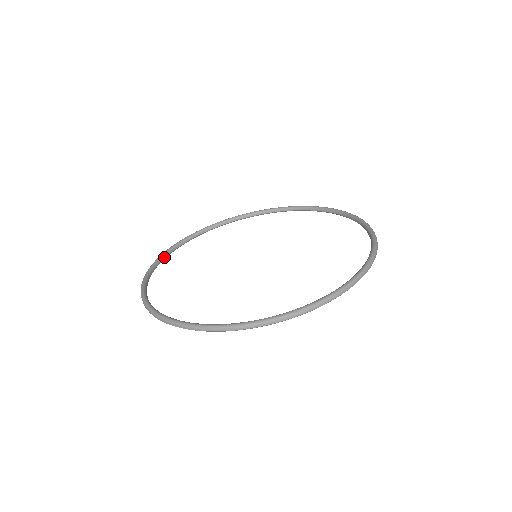
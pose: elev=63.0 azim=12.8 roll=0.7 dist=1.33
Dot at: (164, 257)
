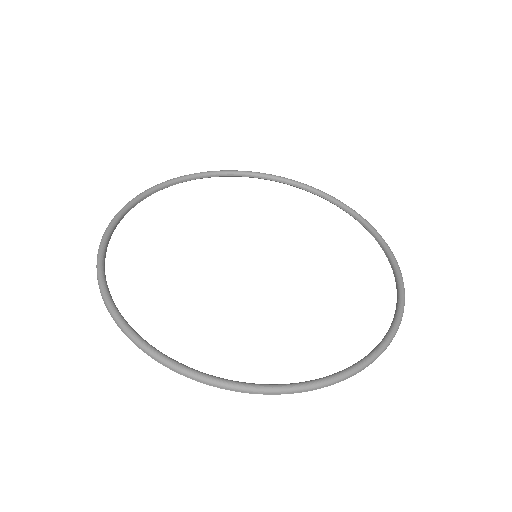
Dot at: (225, 175)
